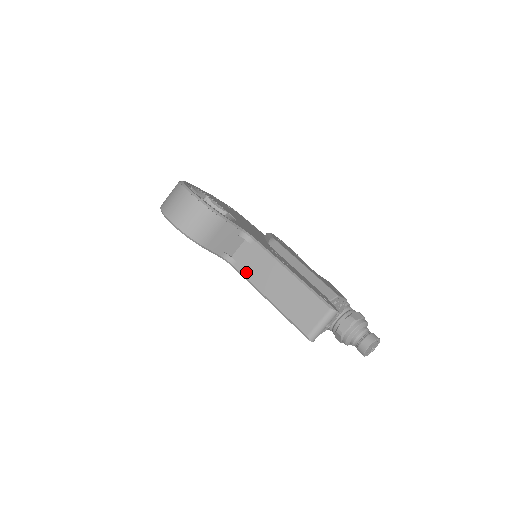
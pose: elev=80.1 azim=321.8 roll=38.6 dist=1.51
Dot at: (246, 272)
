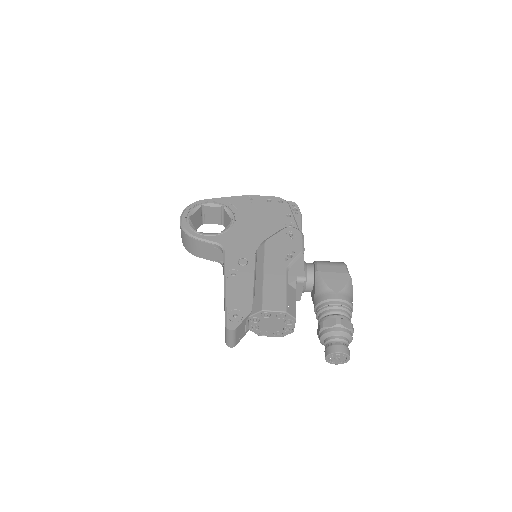
Dot at: occluded
